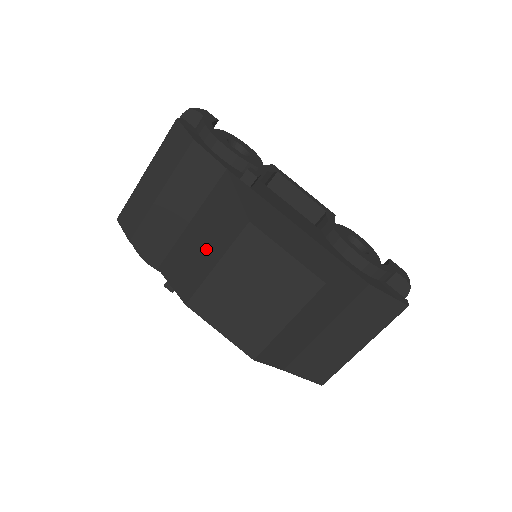
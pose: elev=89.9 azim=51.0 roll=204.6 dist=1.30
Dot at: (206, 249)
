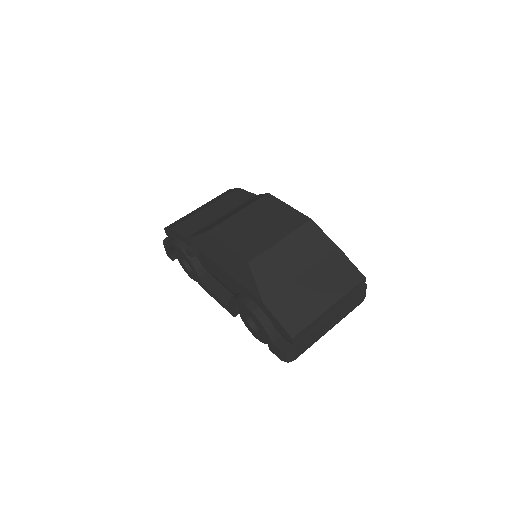
Dot at: occluded
